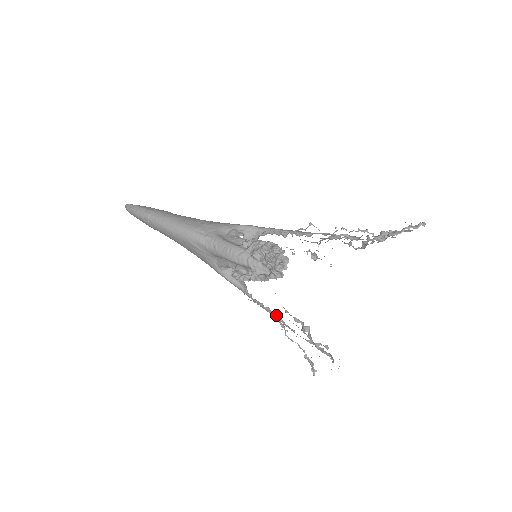
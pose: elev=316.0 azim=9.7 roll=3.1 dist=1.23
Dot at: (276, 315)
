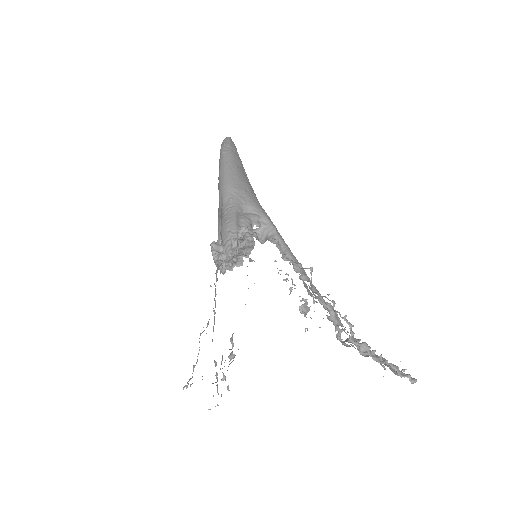
Dot at: occluded
